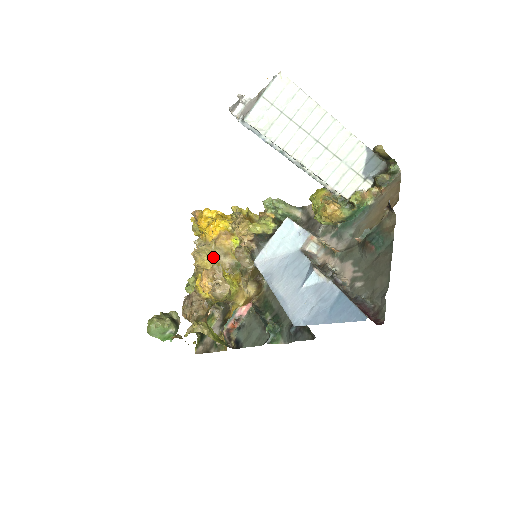
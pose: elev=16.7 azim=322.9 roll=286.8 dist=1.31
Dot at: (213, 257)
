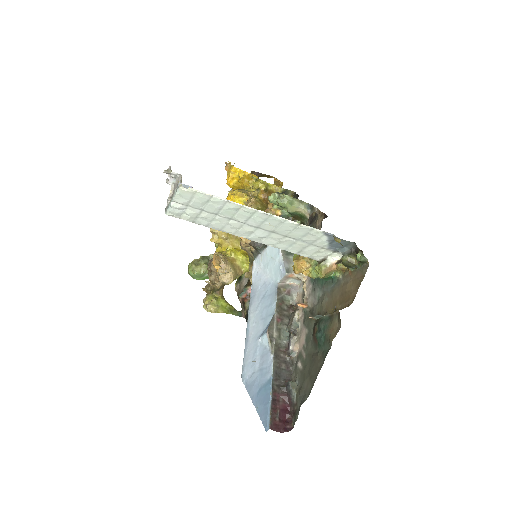
Dot at: occluded
